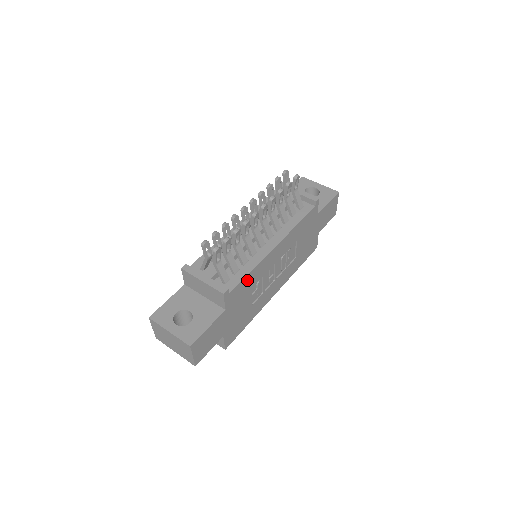
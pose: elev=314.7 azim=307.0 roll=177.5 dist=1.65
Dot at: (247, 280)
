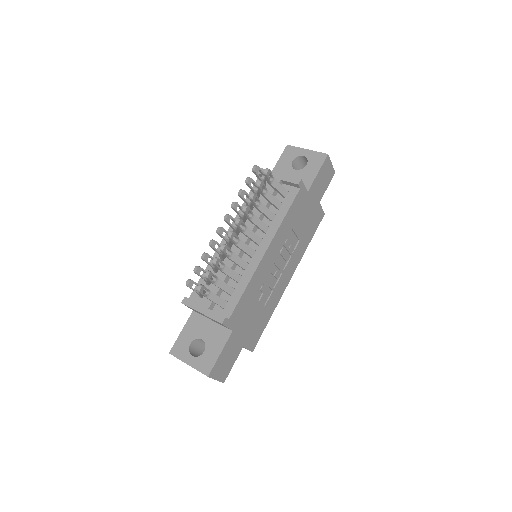
Dot at: (245, 296)
